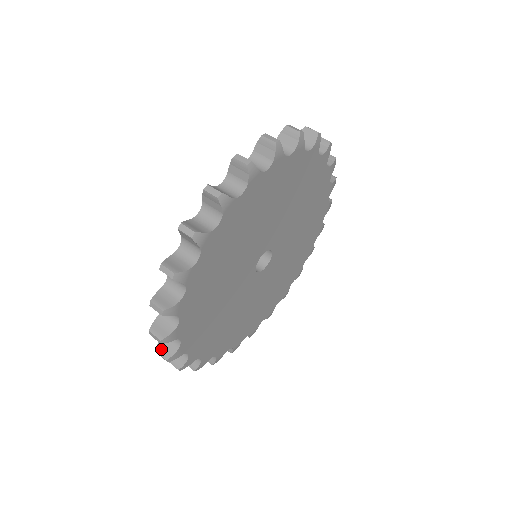
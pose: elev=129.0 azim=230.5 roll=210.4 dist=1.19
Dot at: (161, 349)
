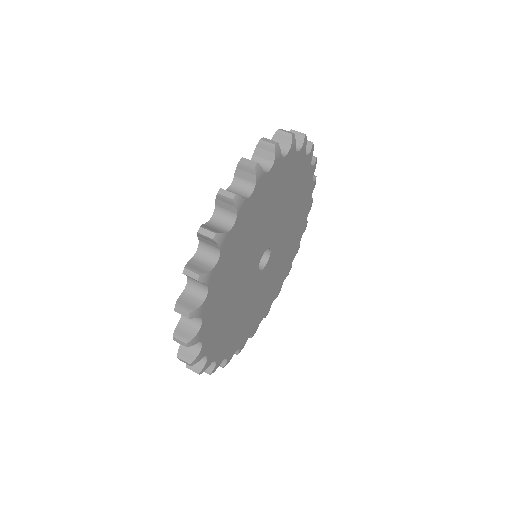
Dot at: occluded
